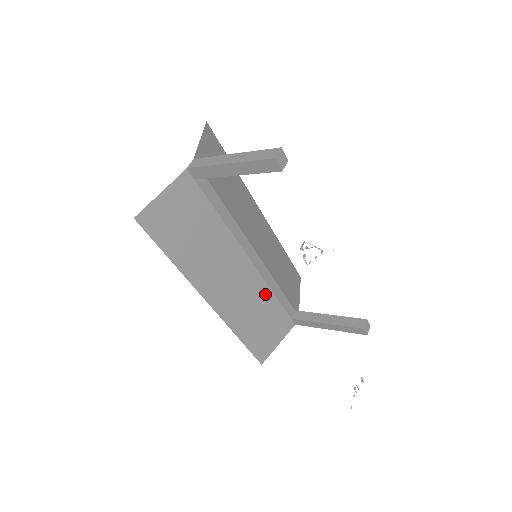
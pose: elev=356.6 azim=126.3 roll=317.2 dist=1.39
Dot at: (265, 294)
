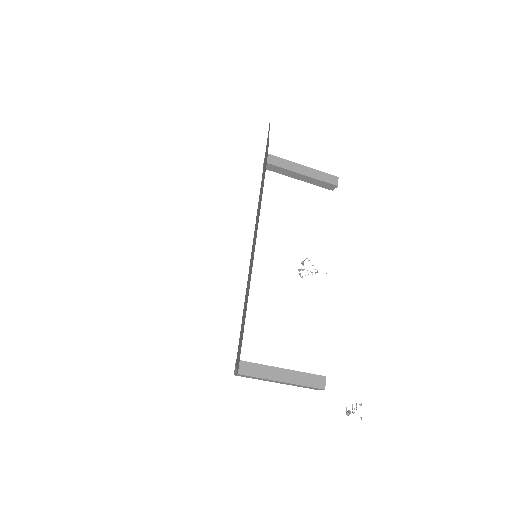
Dot at: occluded
